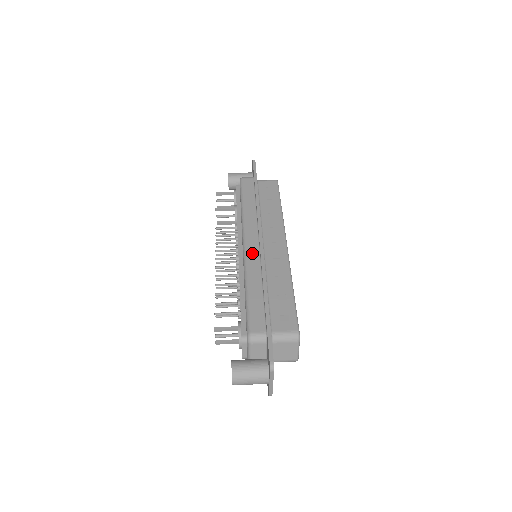
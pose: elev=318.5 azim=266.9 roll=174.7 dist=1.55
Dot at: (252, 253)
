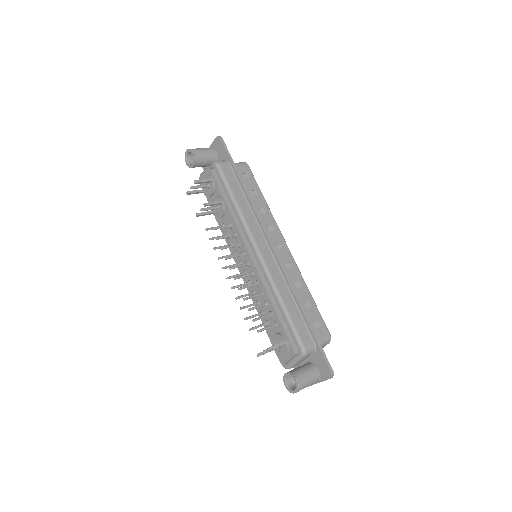
Dot at: (270, 262)
